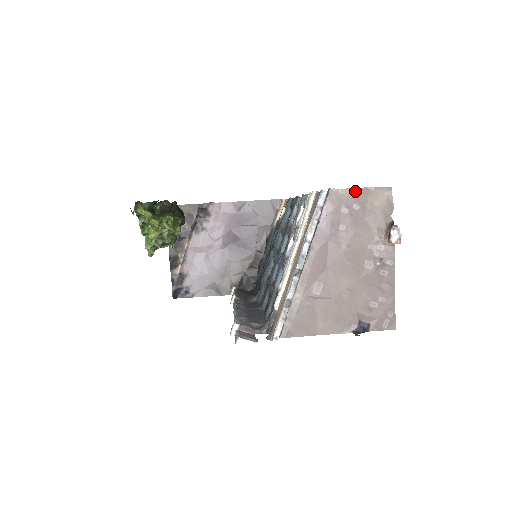
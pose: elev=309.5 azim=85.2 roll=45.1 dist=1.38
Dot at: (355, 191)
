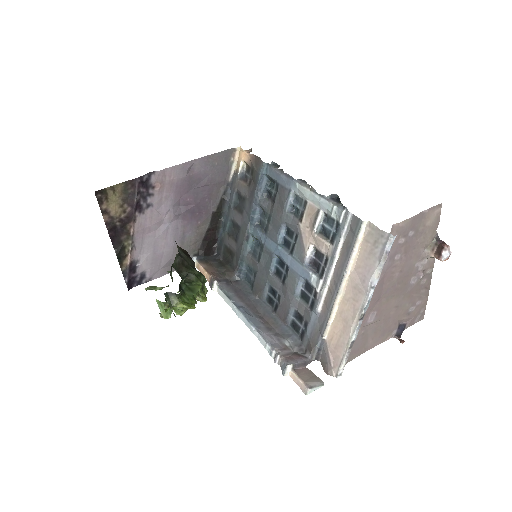
Dot at: (413, 219)
